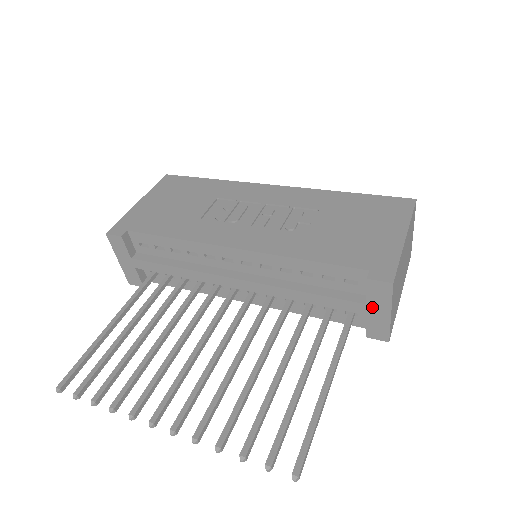
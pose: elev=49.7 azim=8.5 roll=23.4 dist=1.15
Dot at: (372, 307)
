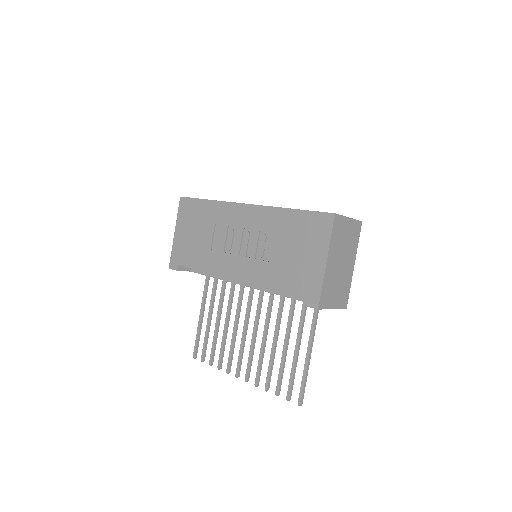
Dot at: occluded
